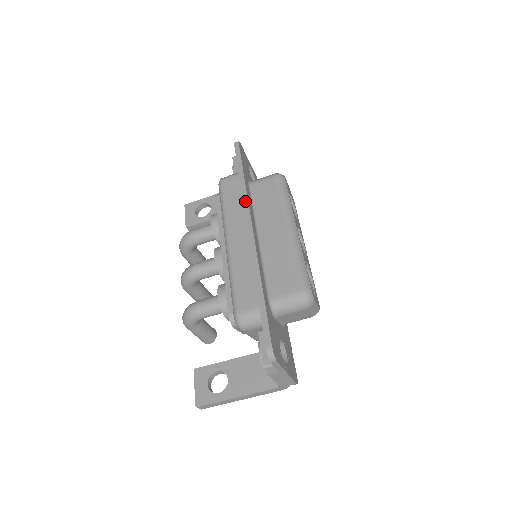
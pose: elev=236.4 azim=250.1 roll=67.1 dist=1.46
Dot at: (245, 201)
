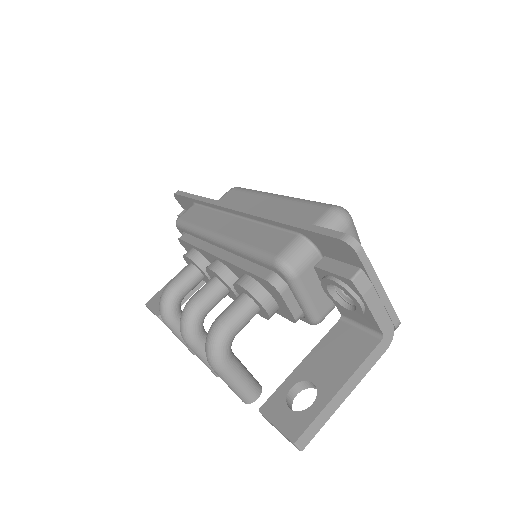
Dot at: (215, 202)
